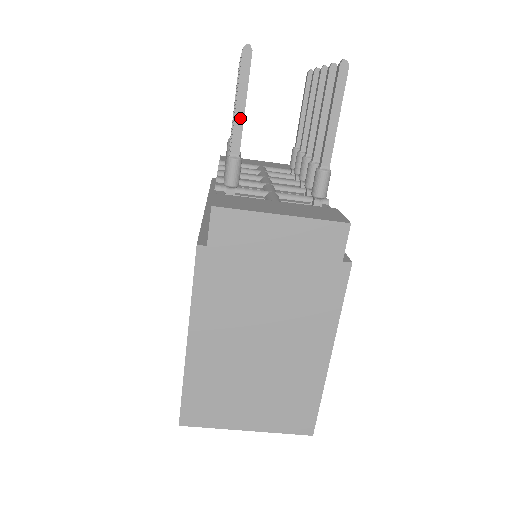
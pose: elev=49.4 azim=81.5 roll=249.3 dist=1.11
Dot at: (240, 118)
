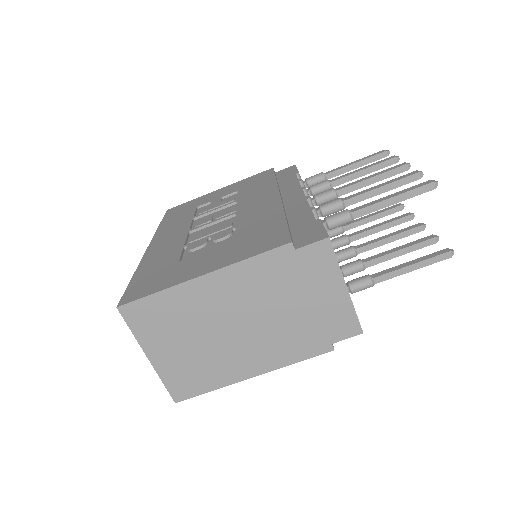
Dot at: (383, 205)
